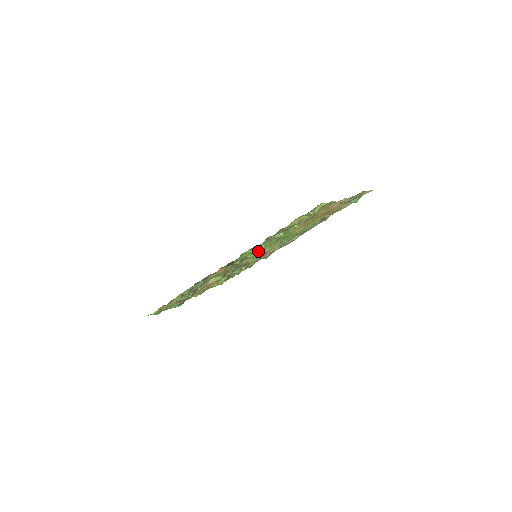
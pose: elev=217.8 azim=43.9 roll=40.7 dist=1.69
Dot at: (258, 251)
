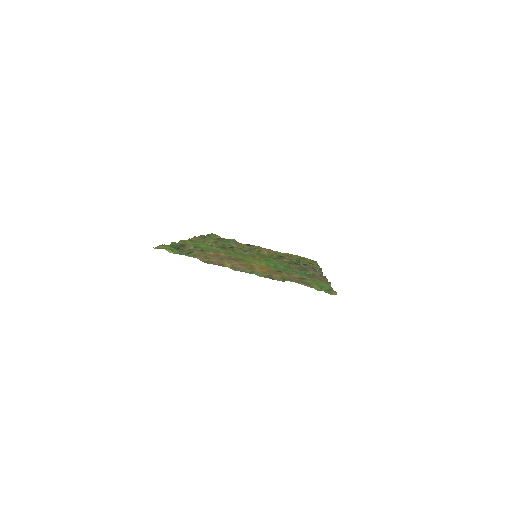
Dot at: occluded
